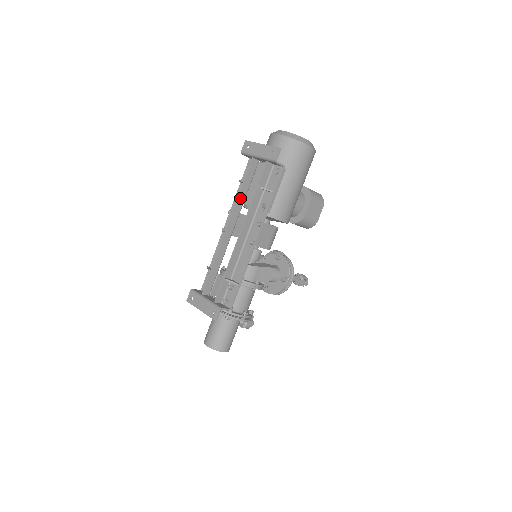
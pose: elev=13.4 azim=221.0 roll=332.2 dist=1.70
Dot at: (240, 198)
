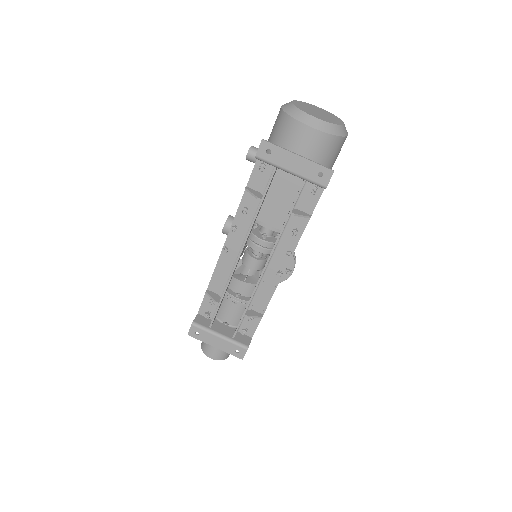
Dot at: (255, 219)
